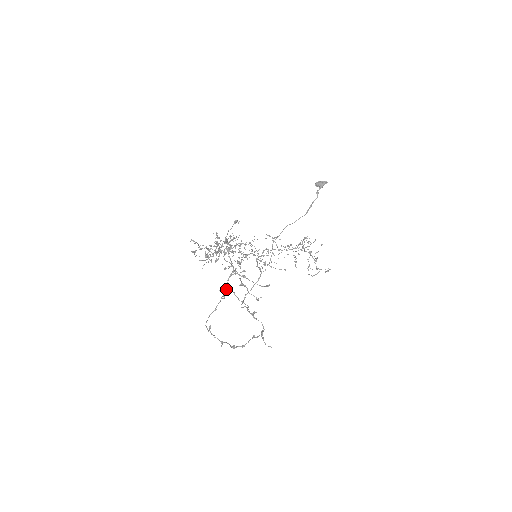
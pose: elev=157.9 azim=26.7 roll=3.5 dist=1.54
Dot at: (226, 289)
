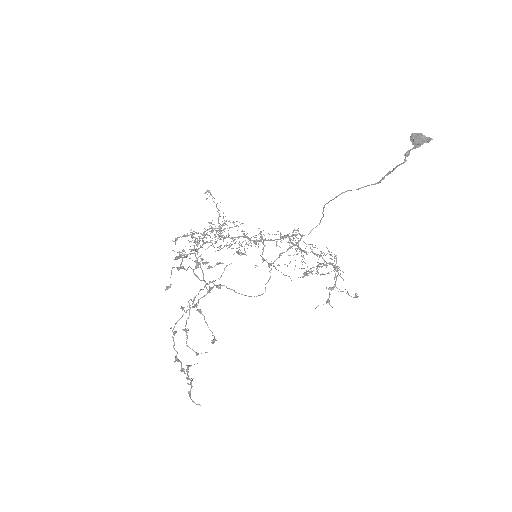
Dot at: (209, 288)
